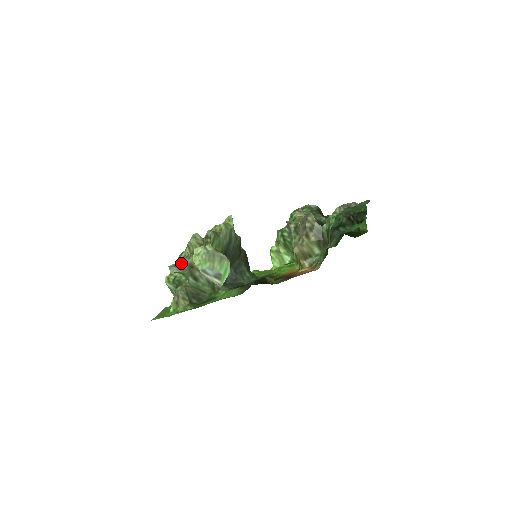
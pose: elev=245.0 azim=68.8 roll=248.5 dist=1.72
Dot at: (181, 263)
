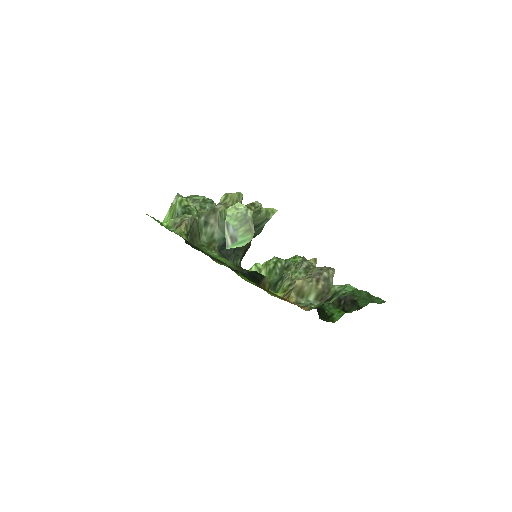
Dot at: (190, 201)
